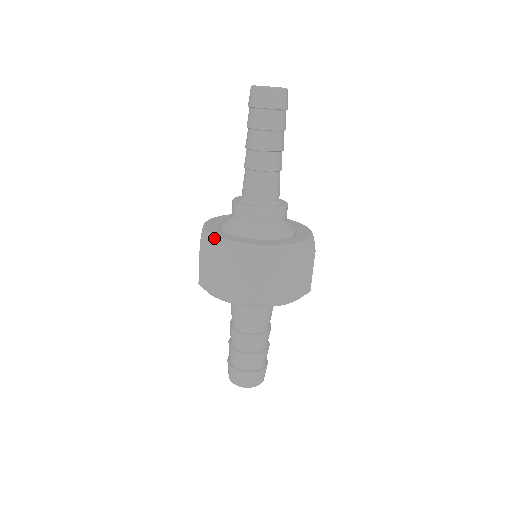
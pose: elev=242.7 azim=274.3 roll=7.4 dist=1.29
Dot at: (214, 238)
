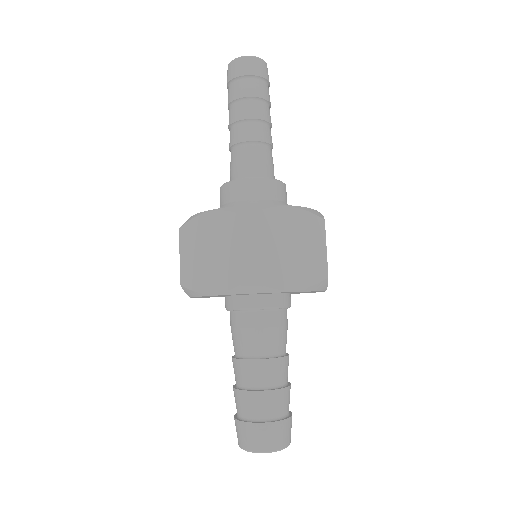
Dot at: (194, 216)
